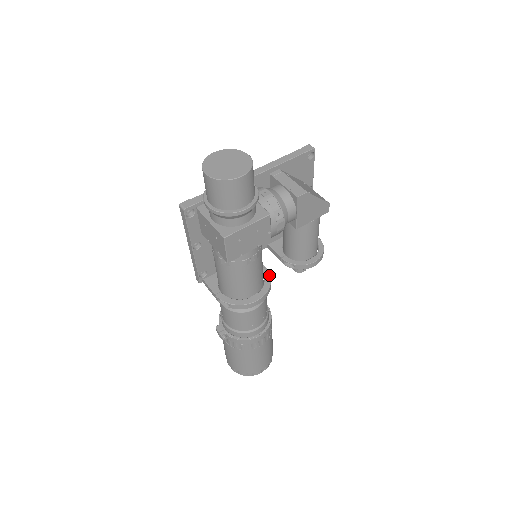
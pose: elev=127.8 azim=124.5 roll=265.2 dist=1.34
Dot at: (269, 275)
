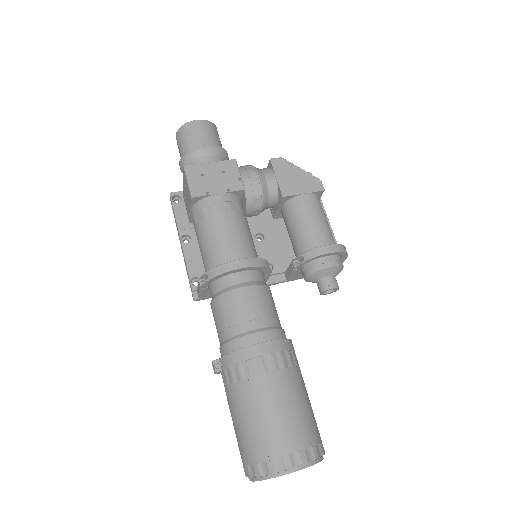
Dot at: (267, 262)
